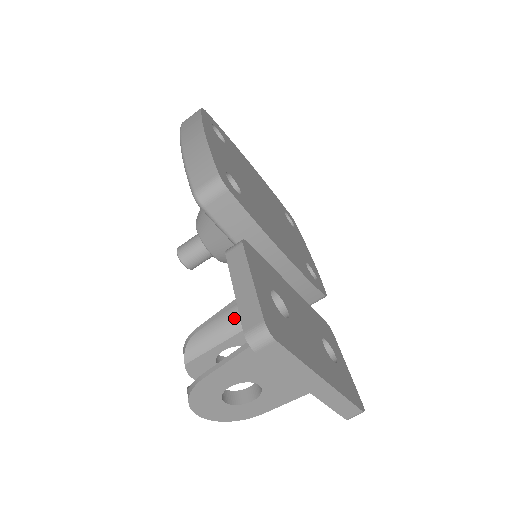
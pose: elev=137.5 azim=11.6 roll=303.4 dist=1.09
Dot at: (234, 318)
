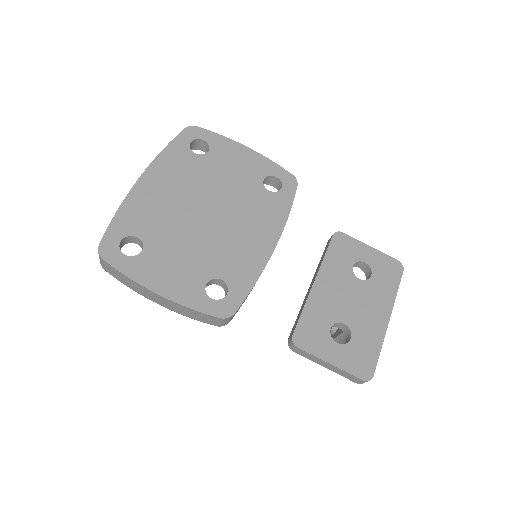
Dot at: occluded
